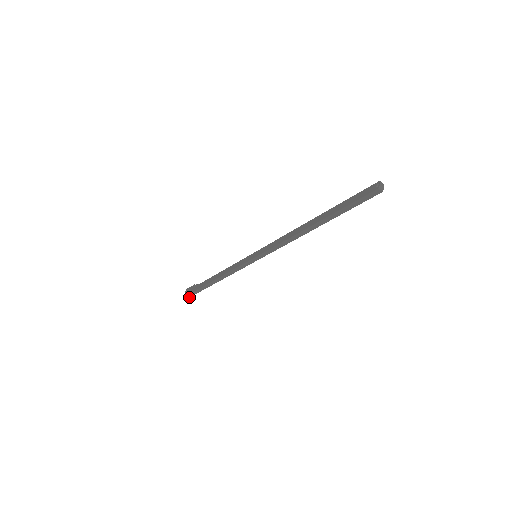
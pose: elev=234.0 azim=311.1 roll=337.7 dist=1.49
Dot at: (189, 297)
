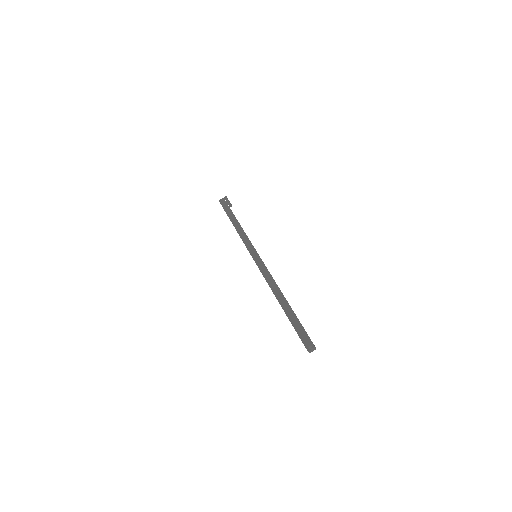
Dot at: occluded
